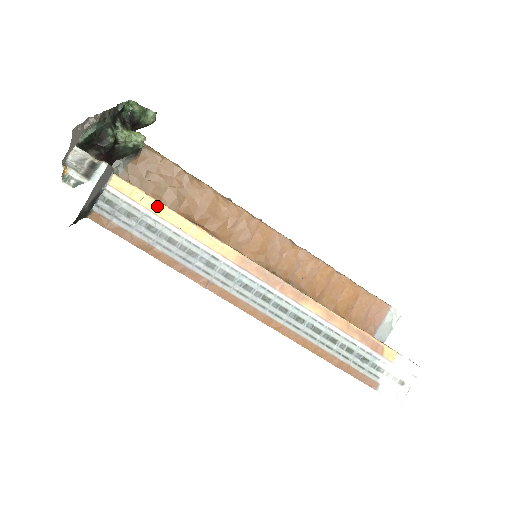
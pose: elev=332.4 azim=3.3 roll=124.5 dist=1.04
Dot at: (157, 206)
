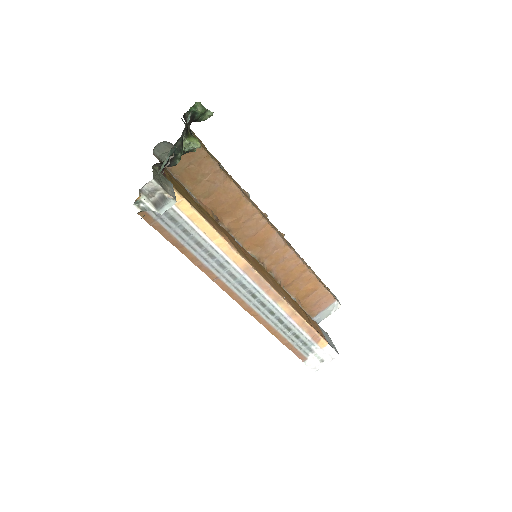
Dot at: (197, 217)
